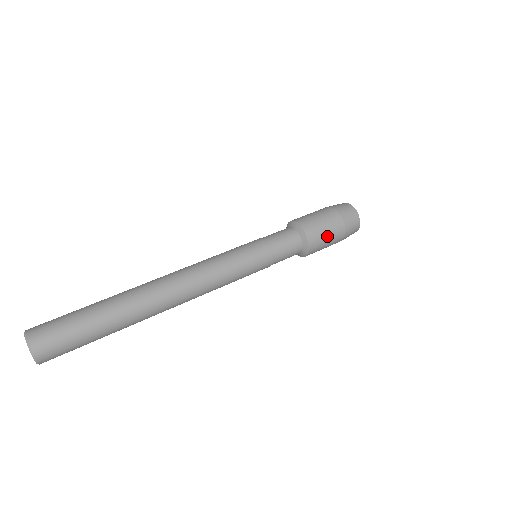
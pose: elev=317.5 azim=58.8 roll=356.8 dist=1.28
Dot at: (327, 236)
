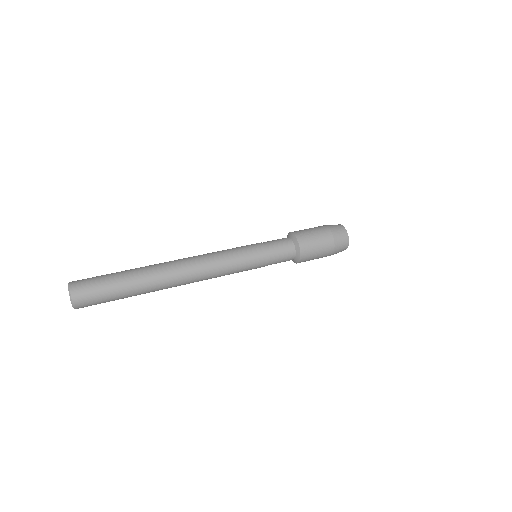
Dot at: (317, 244)
